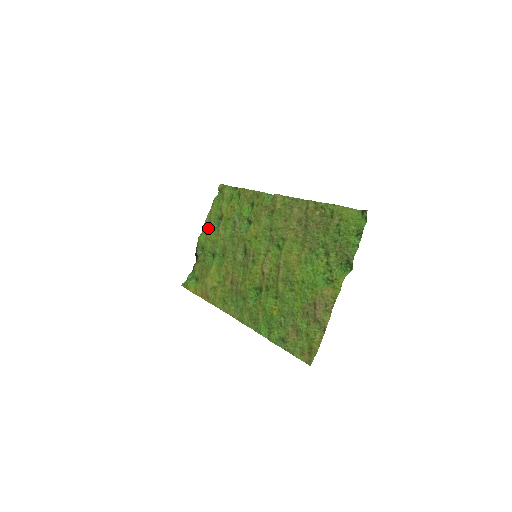
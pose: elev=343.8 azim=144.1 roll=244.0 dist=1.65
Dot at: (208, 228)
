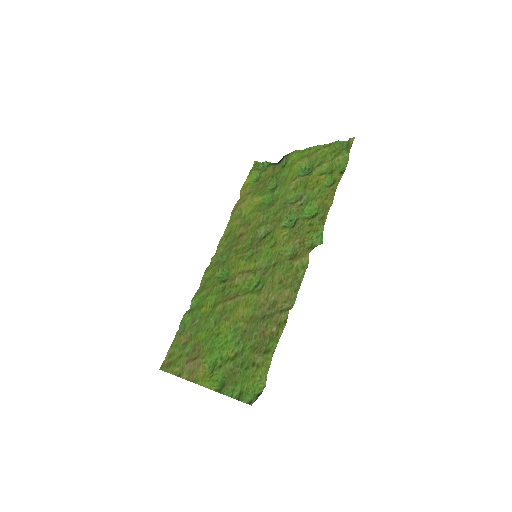
Dot at: (301, 160)
